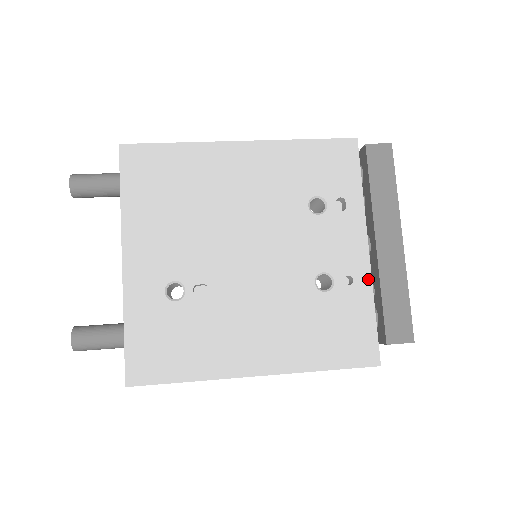
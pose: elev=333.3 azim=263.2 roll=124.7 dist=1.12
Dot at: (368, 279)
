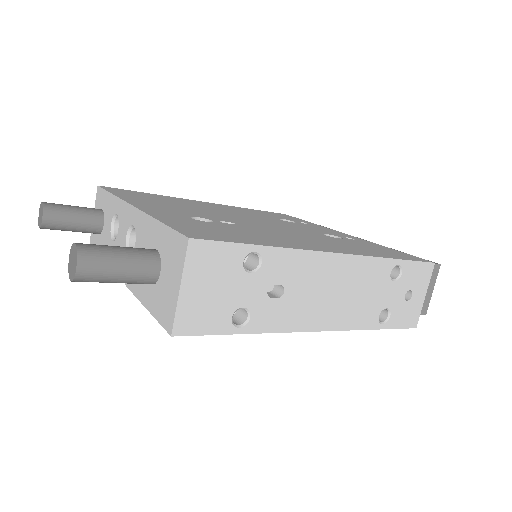
Dot at: (364, 240)
